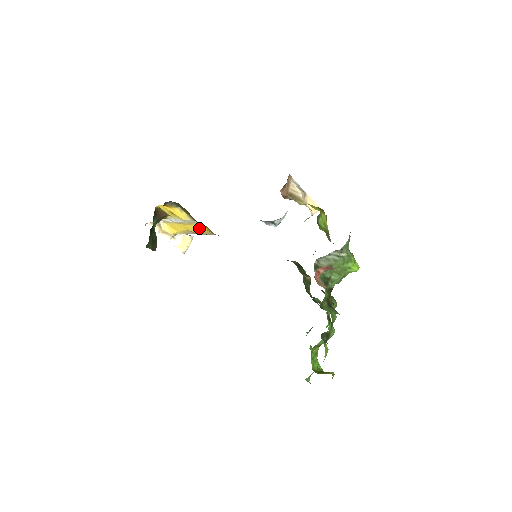
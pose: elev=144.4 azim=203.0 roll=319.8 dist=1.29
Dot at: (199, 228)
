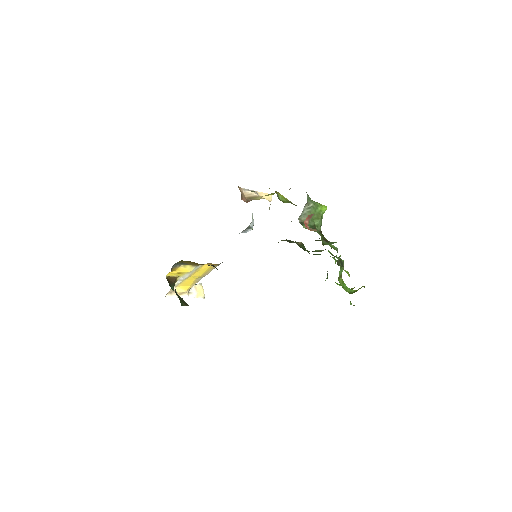
Dot at: (204, 269)
